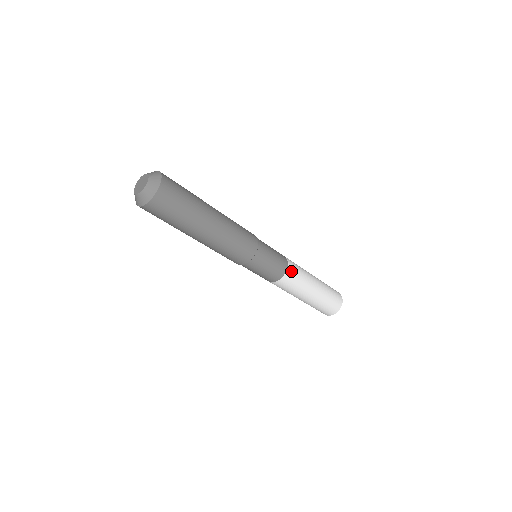
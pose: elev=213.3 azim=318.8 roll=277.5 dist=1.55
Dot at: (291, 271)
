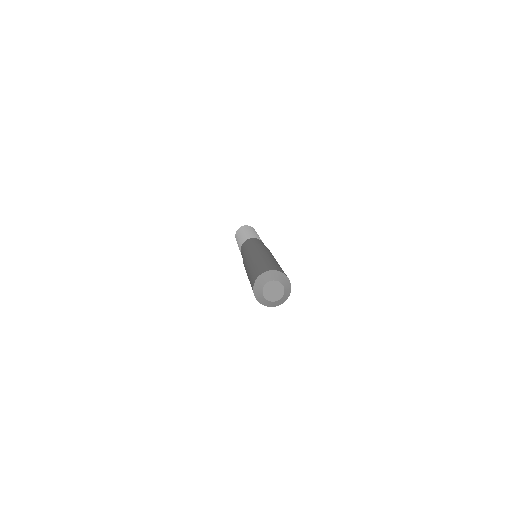
Dot at: occluded
